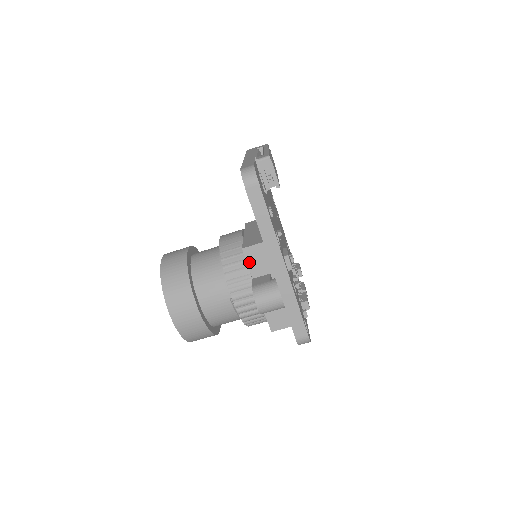
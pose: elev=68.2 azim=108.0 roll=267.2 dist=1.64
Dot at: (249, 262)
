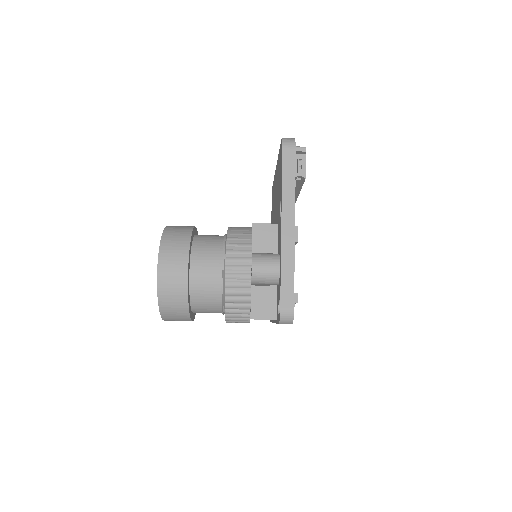
Dot at: (254, 238)
